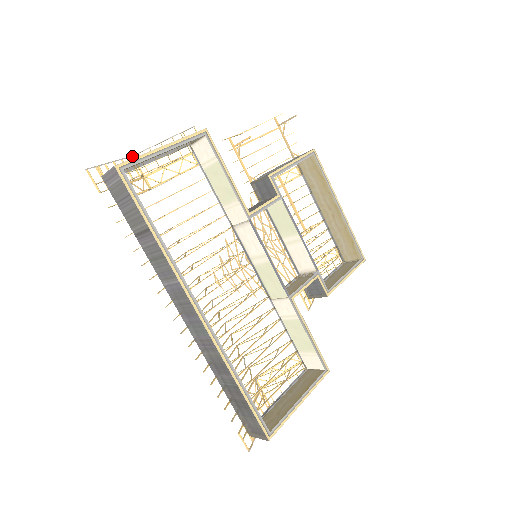
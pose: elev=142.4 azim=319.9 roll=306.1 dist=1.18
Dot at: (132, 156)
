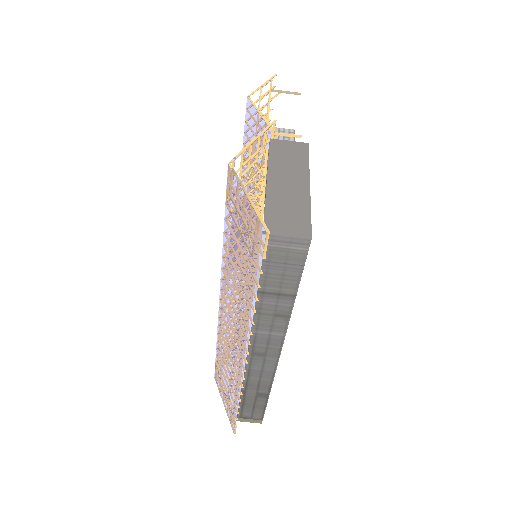
Dot at: (230, 164)
